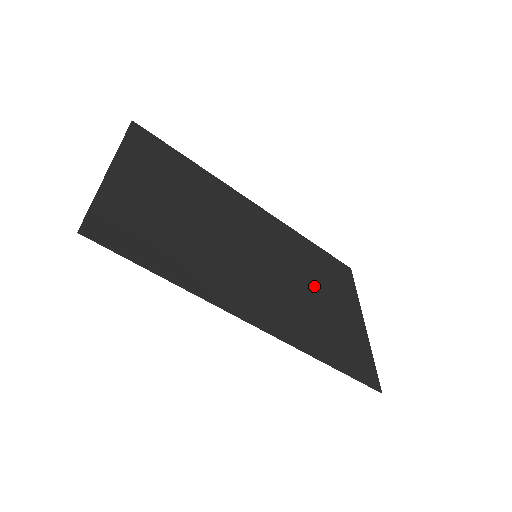
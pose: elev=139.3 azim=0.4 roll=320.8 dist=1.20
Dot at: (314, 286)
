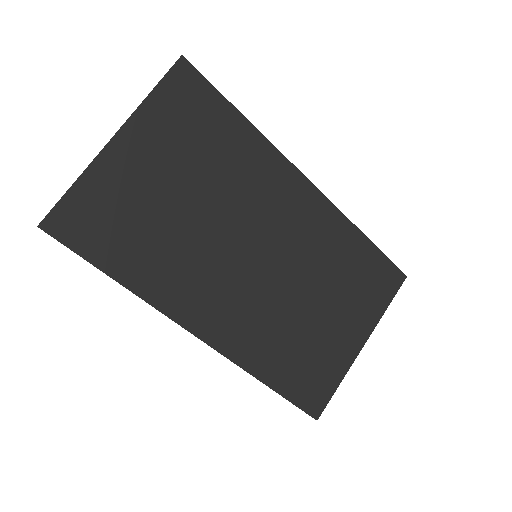
Dot at: (319, 298)
